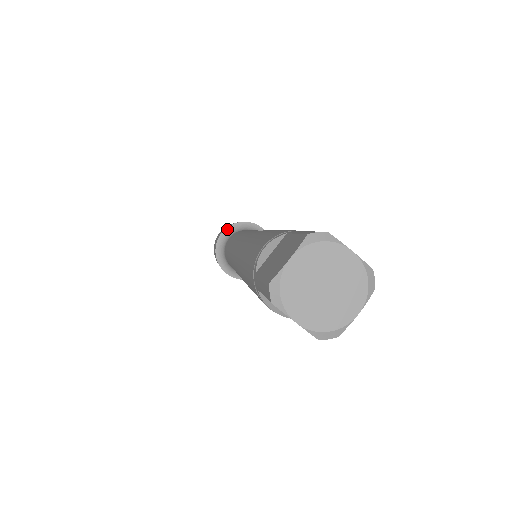
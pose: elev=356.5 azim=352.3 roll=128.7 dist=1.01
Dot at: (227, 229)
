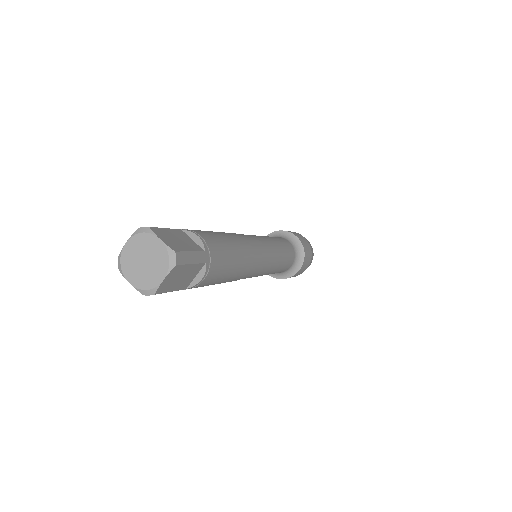
Dot at: occluded
